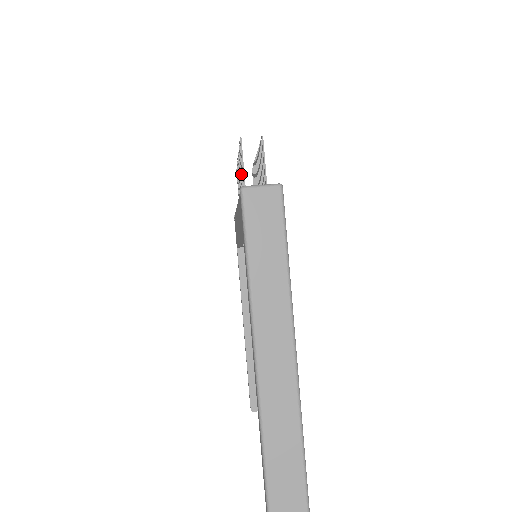
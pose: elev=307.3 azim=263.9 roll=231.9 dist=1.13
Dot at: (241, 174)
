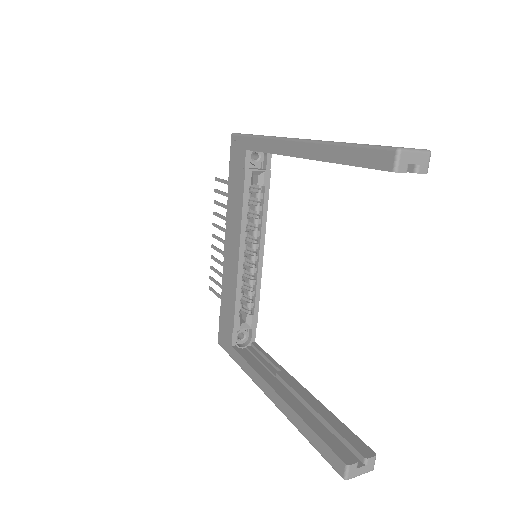
Dot at: (222, 204)
